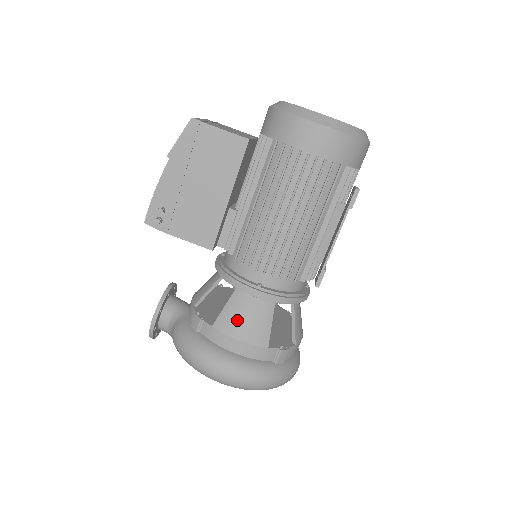
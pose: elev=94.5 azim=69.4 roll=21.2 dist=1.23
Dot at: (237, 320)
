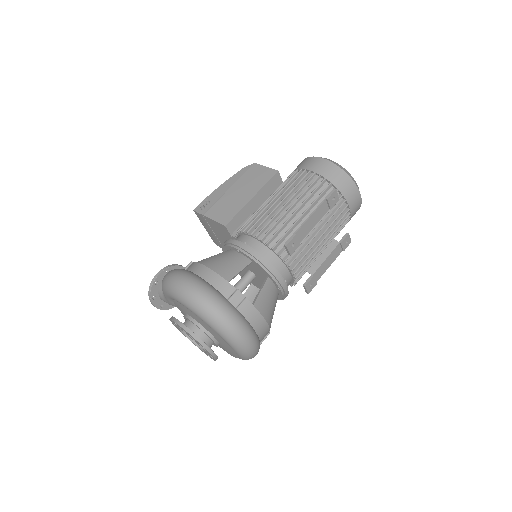
Dot at: (216, 260)
